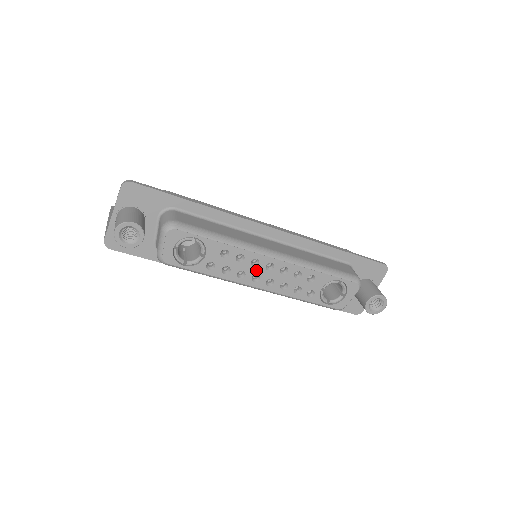
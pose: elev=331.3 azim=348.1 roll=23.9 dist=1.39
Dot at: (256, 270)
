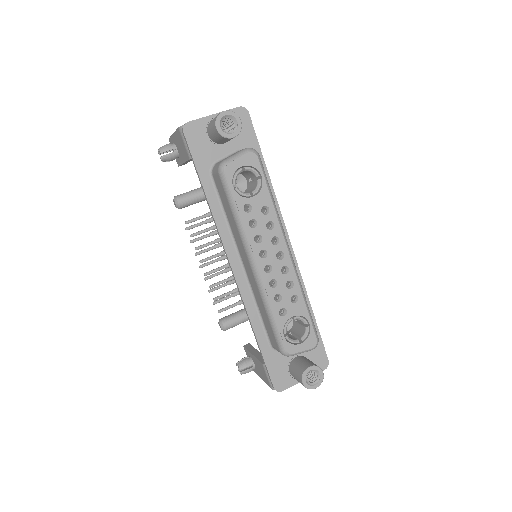
Dot at: (270, 247)
